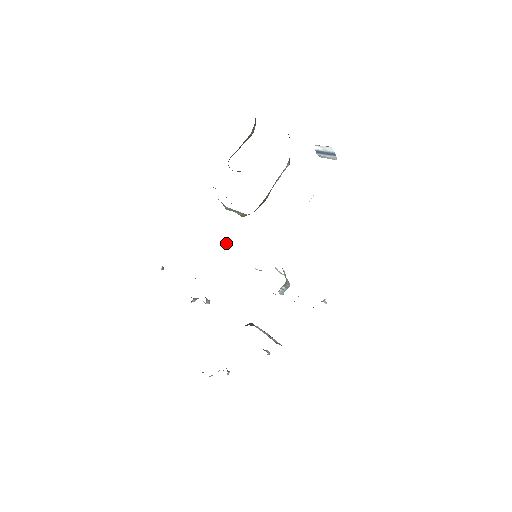
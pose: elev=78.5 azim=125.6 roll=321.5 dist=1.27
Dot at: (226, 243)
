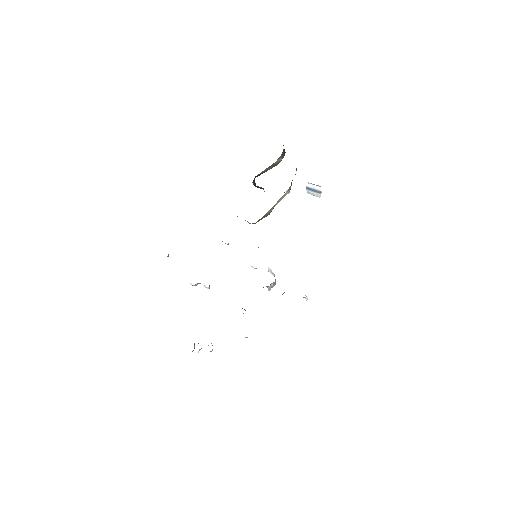
Dot at: (228, 243)
